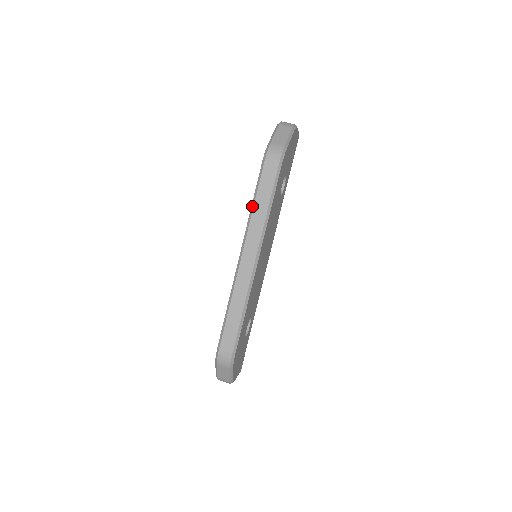
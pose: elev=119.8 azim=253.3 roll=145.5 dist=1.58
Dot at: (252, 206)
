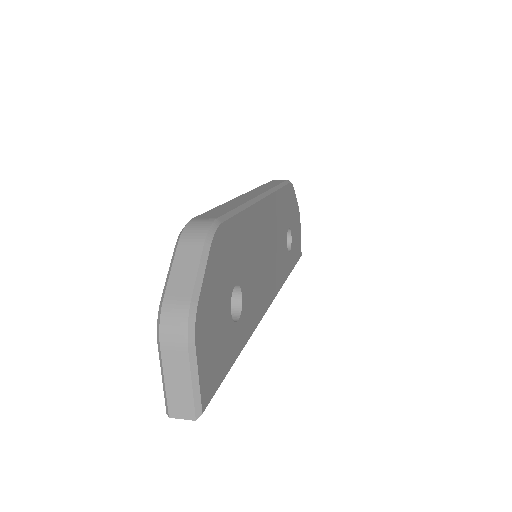
Dot at: occluded
